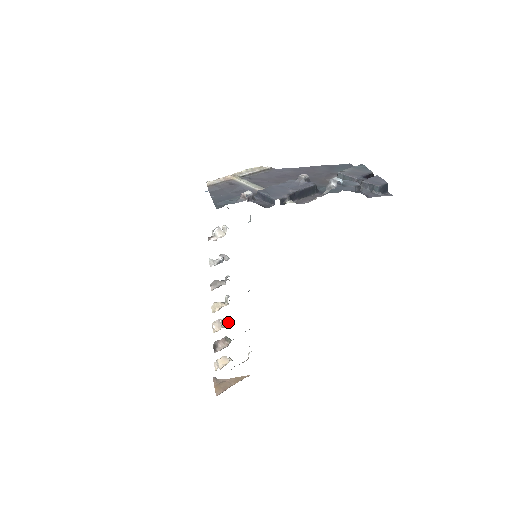
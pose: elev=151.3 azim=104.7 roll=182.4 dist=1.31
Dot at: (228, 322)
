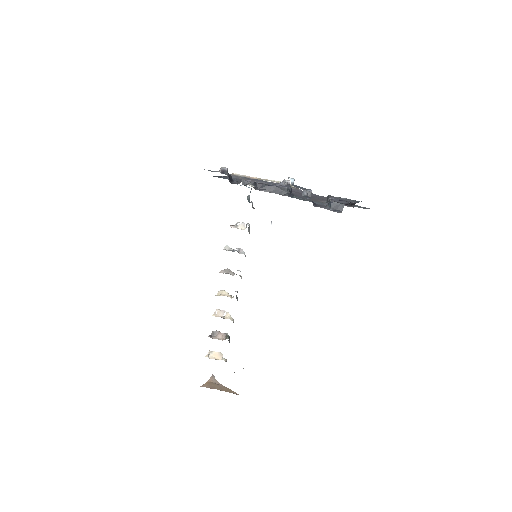
Dot at: (231, 318)
